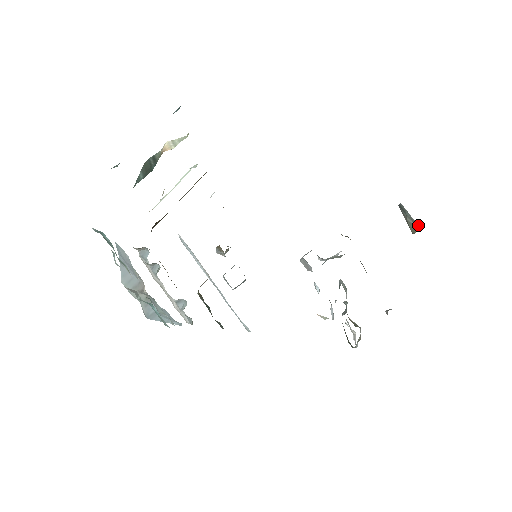
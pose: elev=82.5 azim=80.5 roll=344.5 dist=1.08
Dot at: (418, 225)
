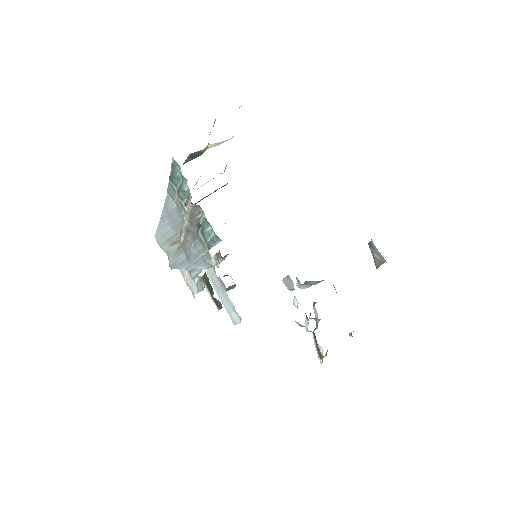
Dot at: (383, 259)
